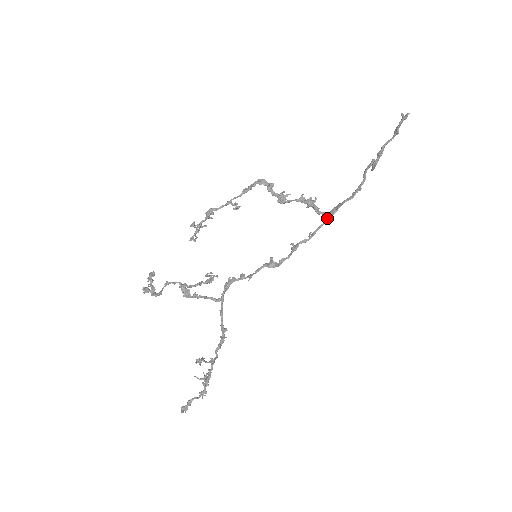
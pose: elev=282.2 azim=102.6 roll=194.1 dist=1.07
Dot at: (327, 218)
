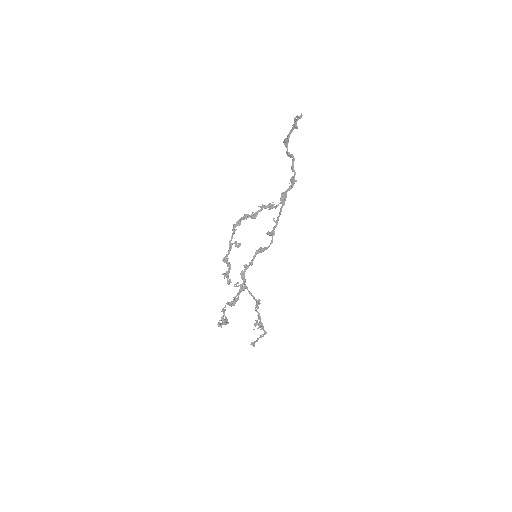
Dot at: (282, 207)
